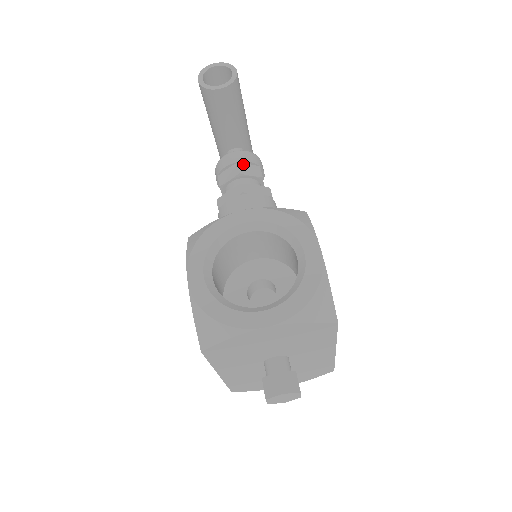
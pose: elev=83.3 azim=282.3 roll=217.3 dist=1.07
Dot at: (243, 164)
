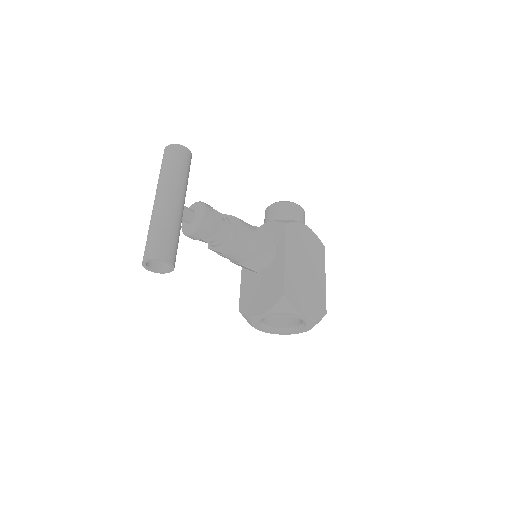
Dot at: (204, 236)
